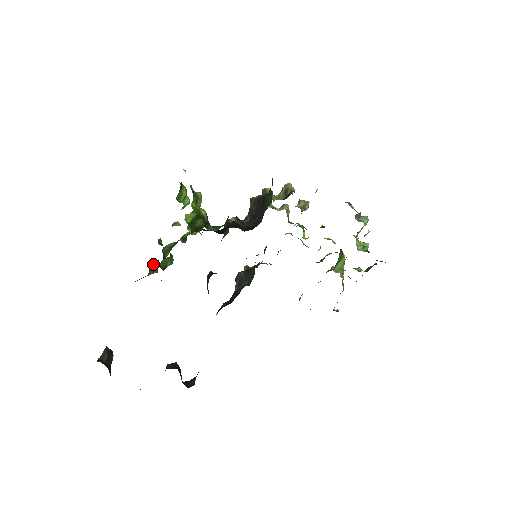
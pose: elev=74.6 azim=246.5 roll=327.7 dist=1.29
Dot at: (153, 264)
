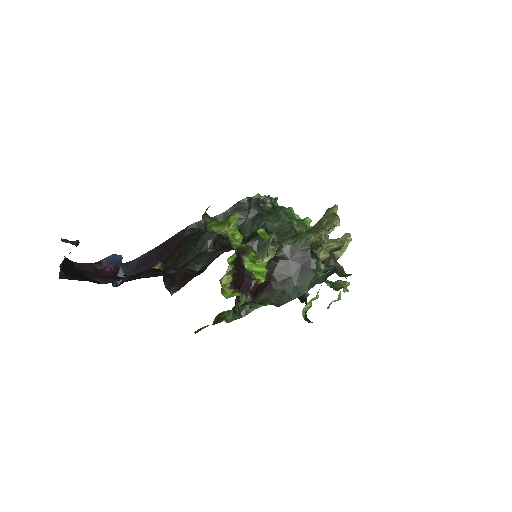
Dot at: occluded
